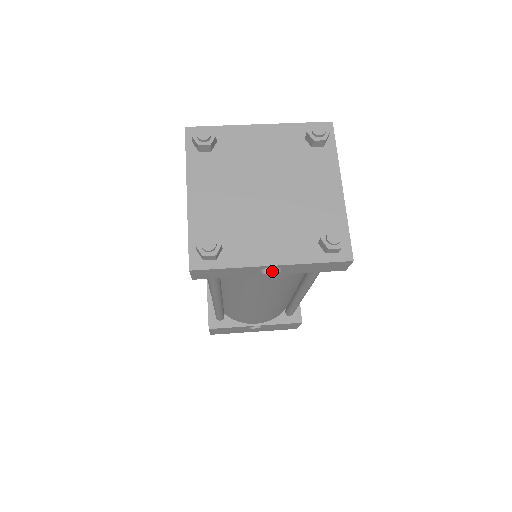
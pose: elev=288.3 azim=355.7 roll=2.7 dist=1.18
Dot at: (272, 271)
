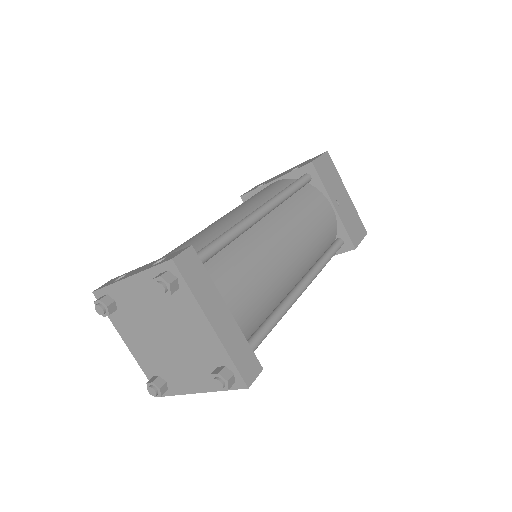
Dot at: occluded
